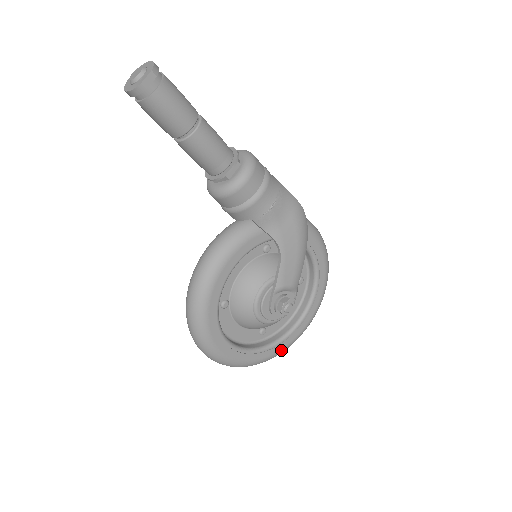
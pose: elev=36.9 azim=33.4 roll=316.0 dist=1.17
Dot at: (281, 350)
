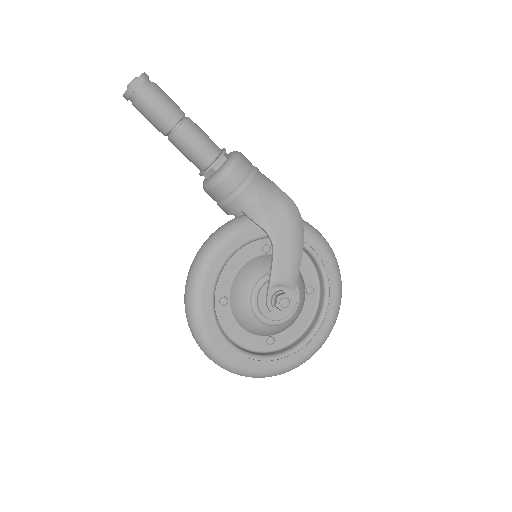
Dot at: (292, 363)
